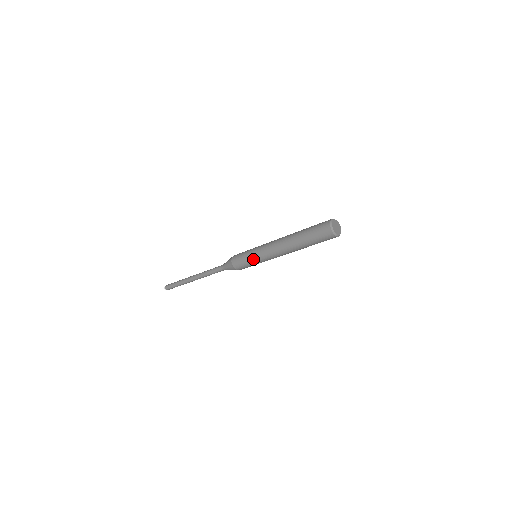
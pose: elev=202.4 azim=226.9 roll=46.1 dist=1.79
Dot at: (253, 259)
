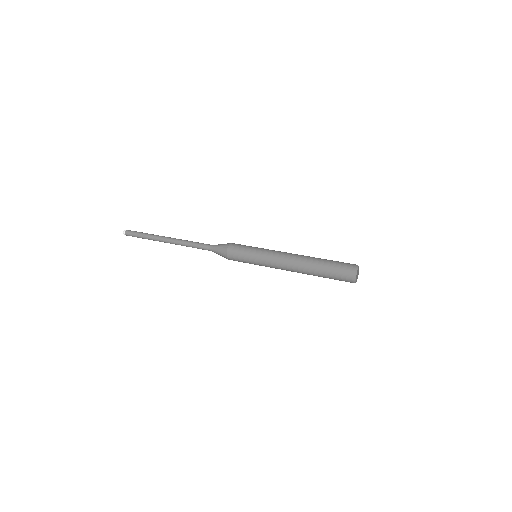
Dot at: (254, 259)
